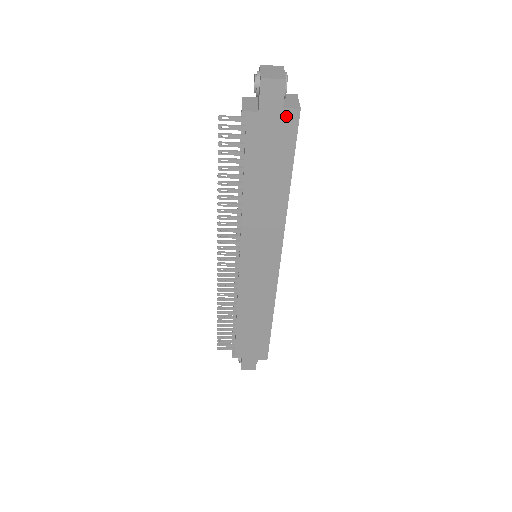
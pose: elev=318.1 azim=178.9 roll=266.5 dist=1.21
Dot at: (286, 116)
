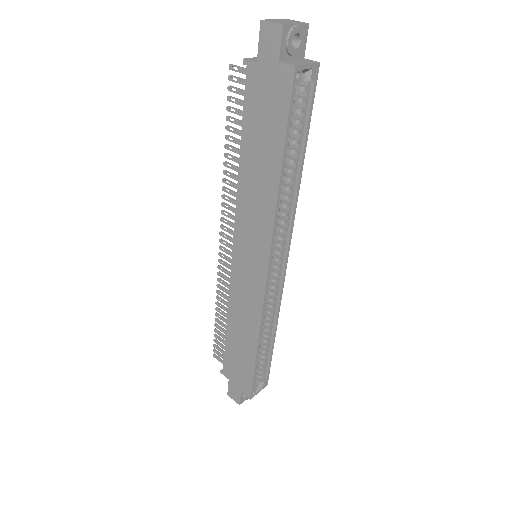
Dot at: (281, 73)
